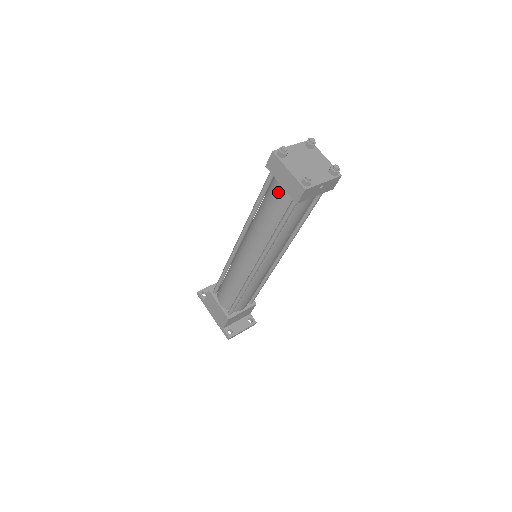
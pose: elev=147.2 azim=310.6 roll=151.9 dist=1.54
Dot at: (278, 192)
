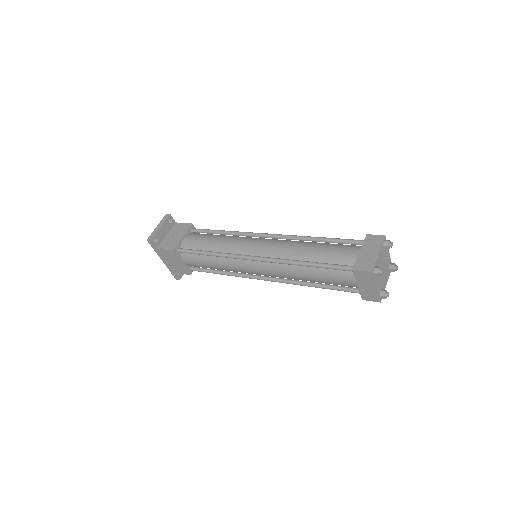
Dot at: (347, 282)
